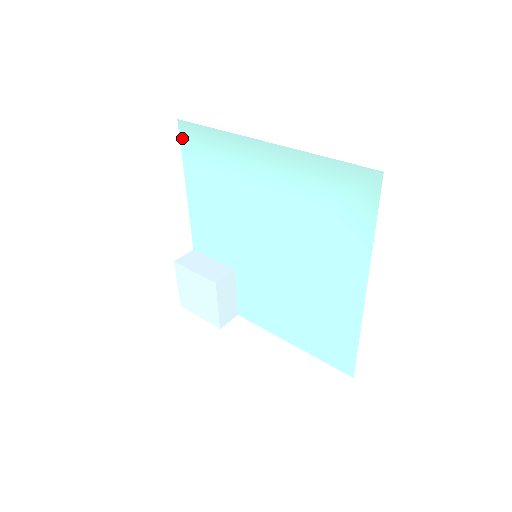
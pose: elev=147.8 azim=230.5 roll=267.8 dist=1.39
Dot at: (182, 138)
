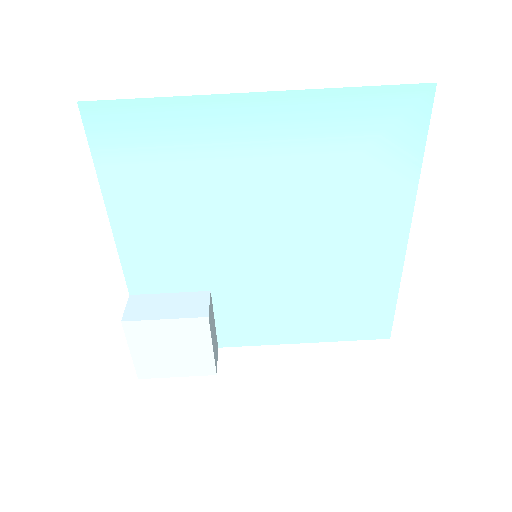
Dot at: (91, 131)
